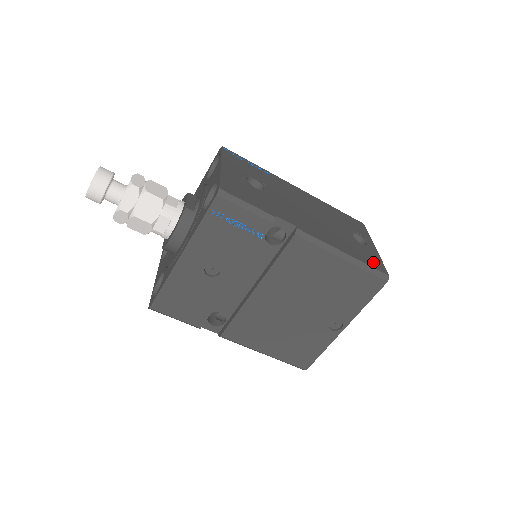
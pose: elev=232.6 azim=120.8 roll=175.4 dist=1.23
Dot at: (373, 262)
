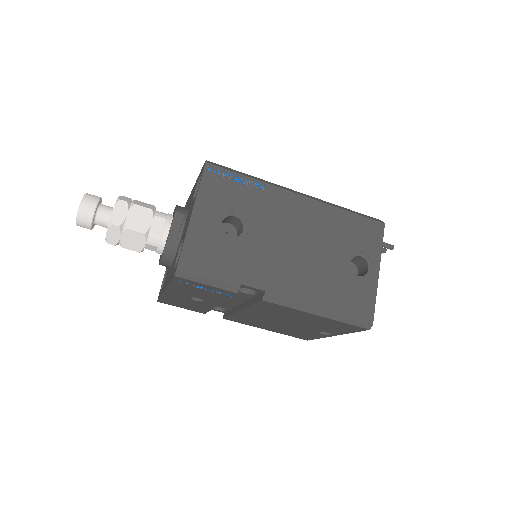
Dot at: (359, 308)
